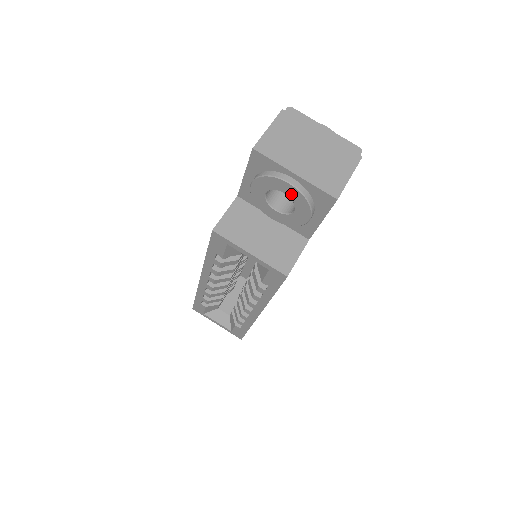
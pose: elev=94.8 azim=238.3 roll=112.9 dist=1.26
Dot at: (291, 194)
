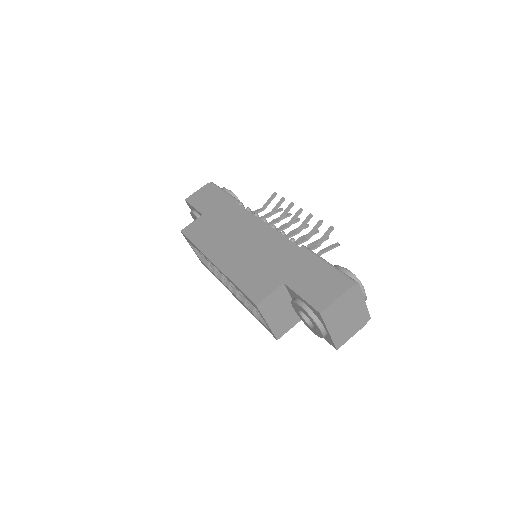
Dot at: (317, 330)
